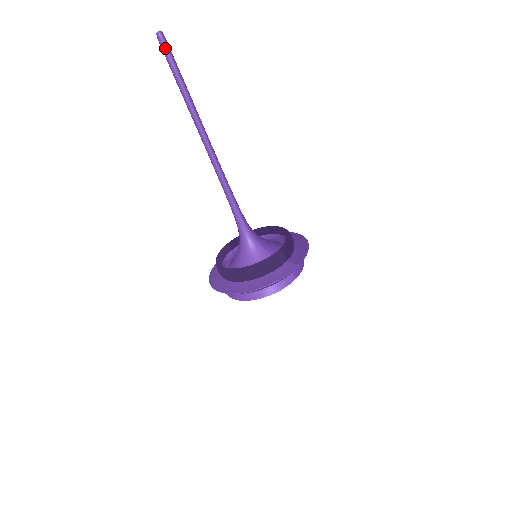
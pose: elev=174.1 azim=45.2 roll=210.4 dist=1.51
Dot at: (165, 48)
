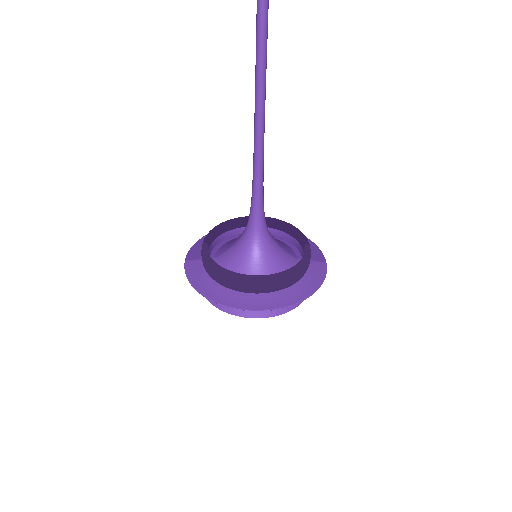
Dot at: out of frame
